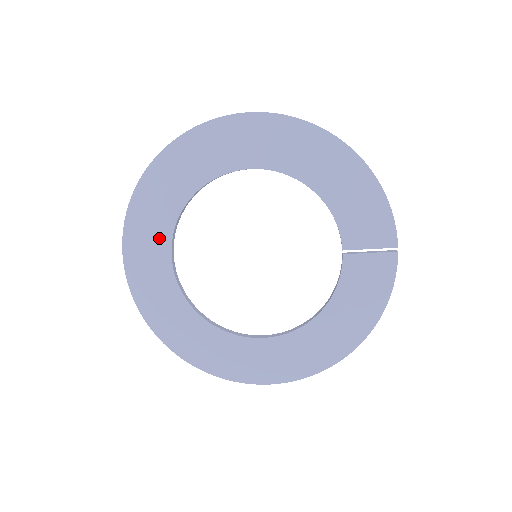
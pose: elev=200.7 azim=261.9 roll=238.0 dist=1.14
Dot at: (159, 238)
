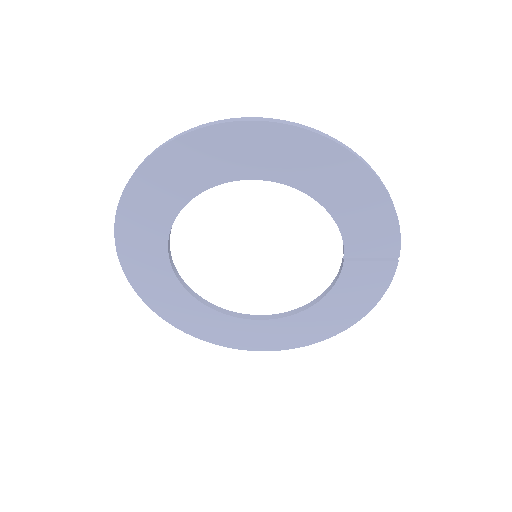
Dot at: (154, 238)
